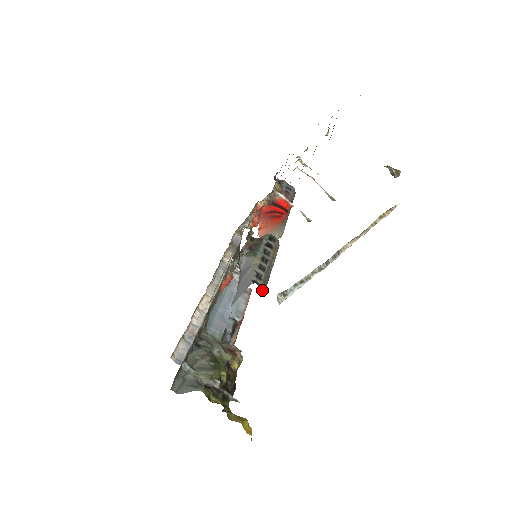
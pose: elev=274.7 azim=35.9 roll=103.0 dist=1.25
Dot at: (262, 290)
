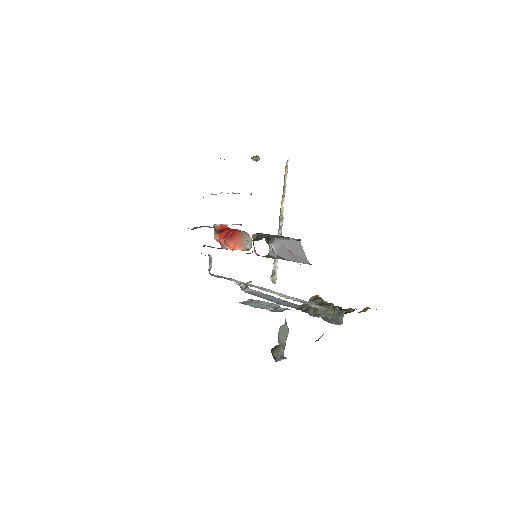
Dot at: occluded
